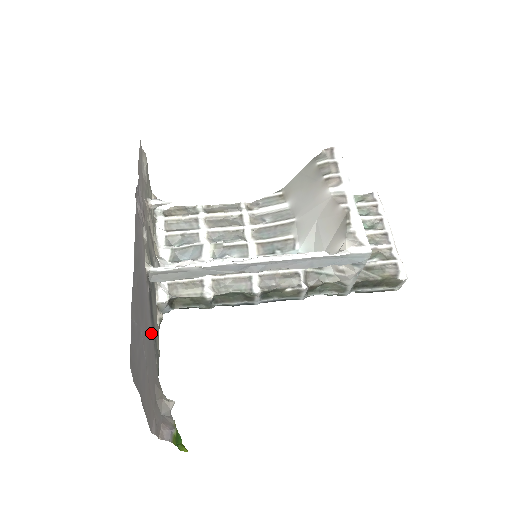
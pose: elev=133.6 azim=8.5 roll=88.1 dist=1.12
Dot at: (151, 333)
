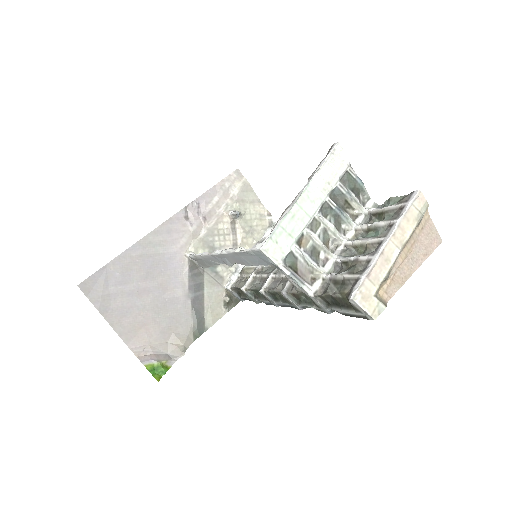
Dot at: (183, 299)
